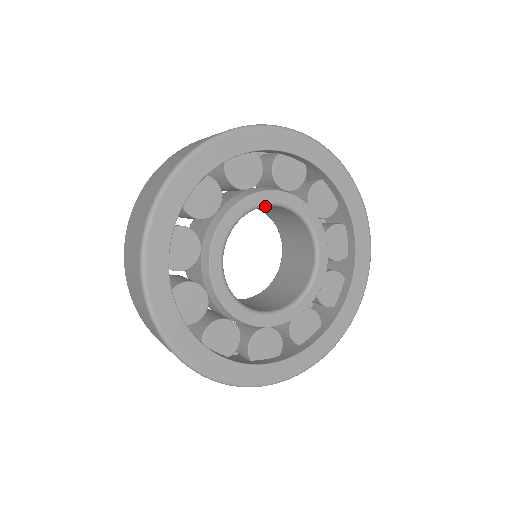
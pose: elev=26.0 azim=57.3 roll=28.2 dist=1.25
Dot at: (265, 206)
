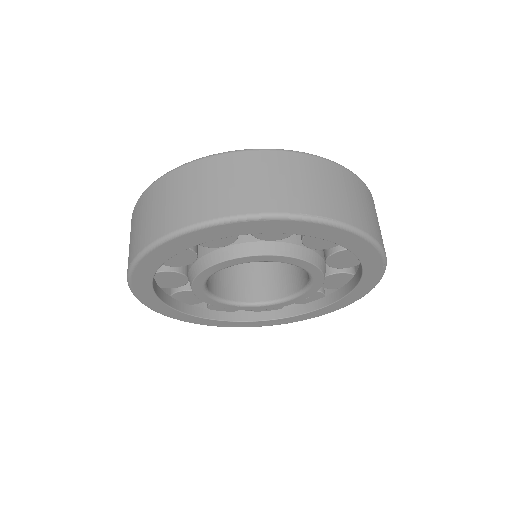
Dot at: occluded
